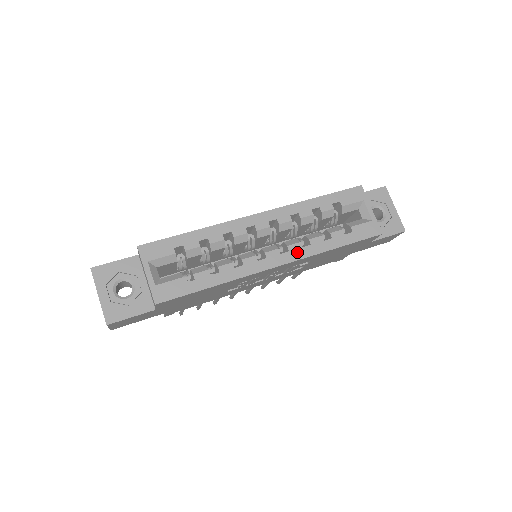
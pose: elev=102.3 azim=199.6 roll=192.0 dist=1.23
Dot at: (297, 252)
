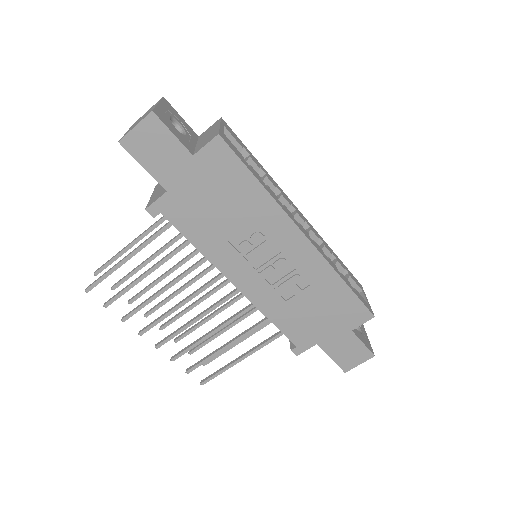
Dot at: (320, 250)
